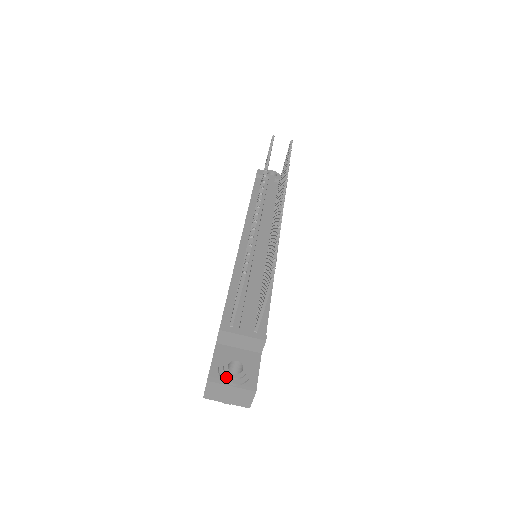
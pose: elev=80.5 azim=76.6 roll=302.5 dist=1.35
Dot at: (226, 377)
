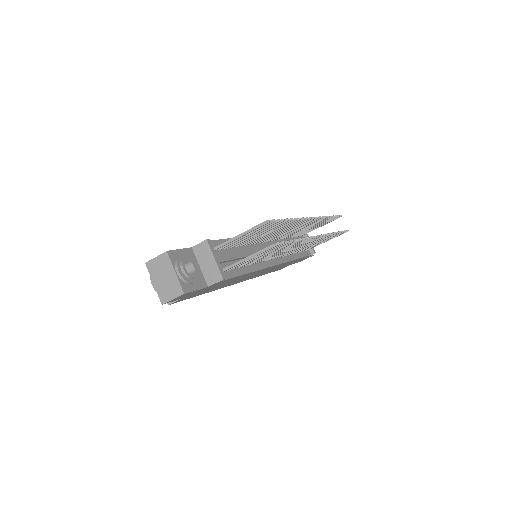
Dot at: (179, 264)
